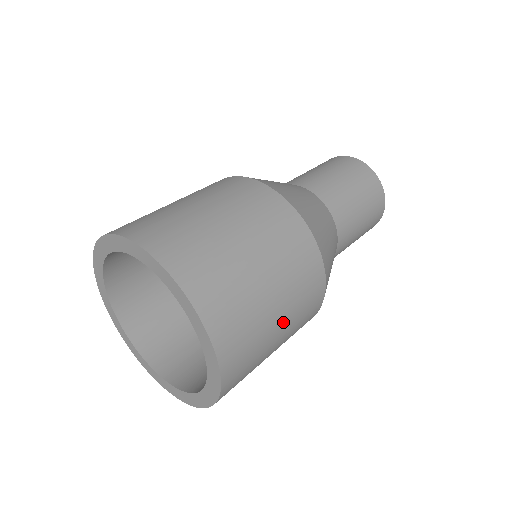
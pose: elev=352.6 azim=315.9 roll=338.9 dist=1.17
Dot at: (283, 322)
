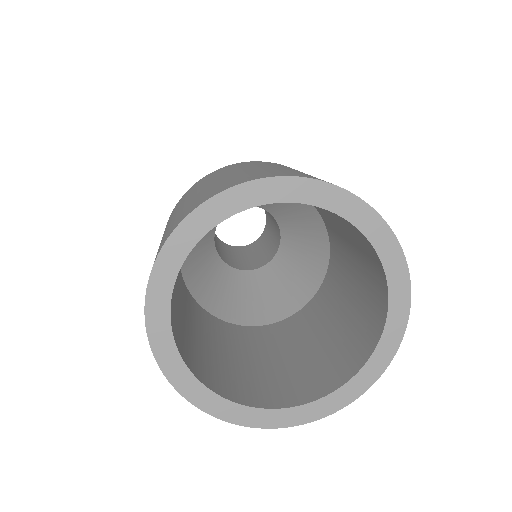
Dot at: occluded
